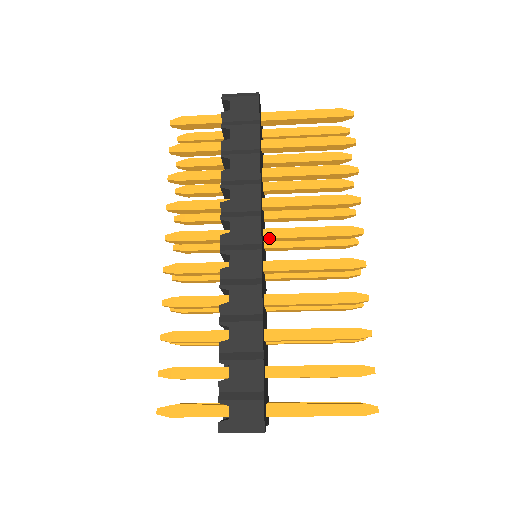
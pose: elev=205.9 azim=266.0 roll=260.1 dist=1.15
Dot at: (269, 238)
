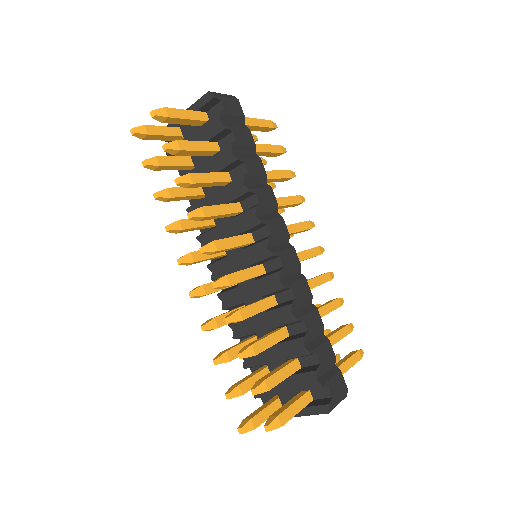
Dot at: occluded
